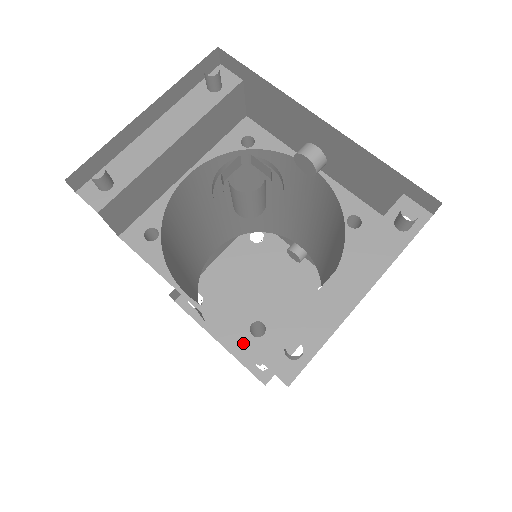
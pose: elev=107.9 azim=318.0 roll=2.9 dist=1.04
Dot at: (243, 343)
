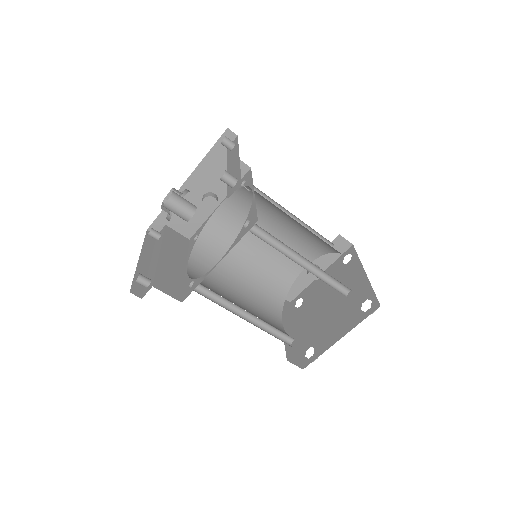
Dot at: (247, 231)
